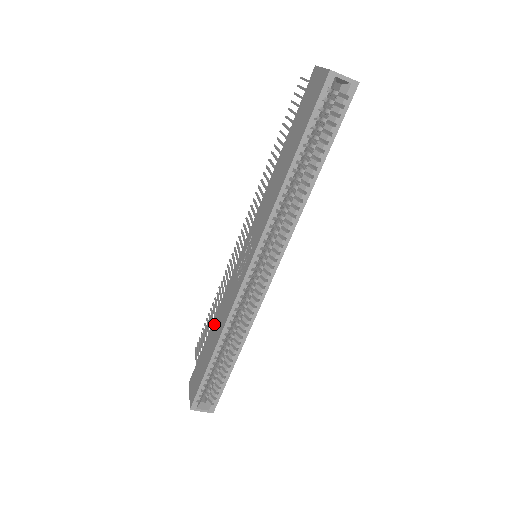
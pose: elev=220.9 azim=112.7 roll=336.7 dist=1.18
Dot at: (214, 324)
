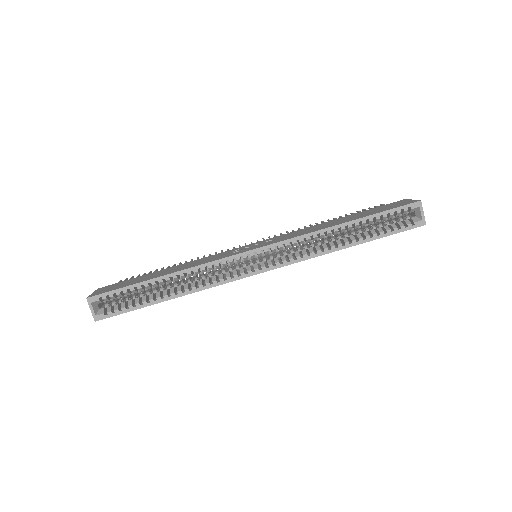
Dot at: (175, 267)
